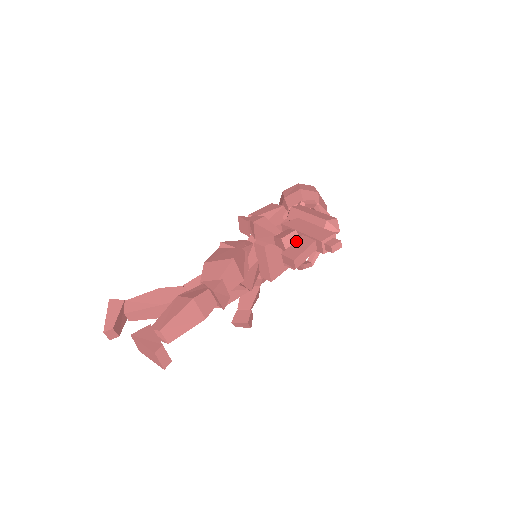
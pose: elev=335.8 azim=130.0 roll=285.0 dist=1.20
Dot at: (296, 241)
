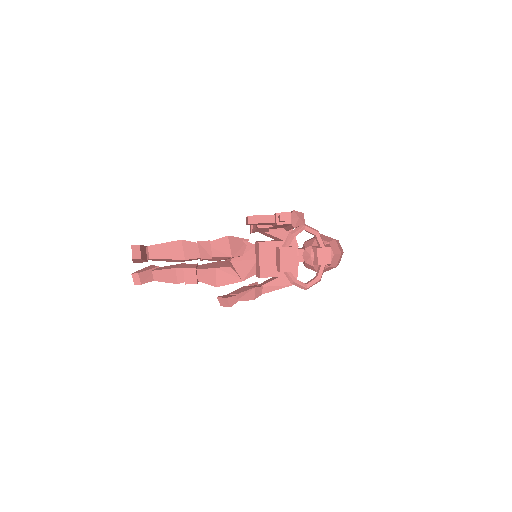
Dot at: occluded
